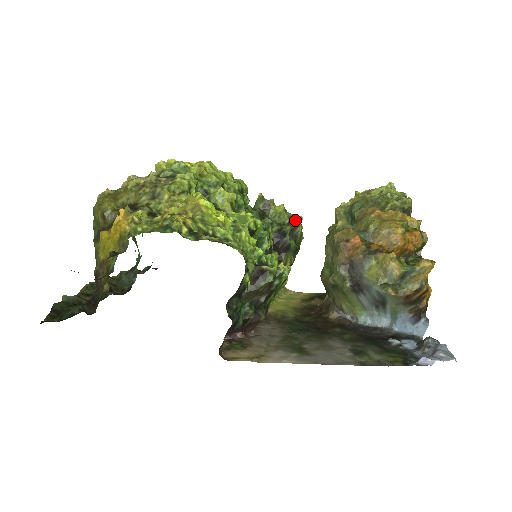
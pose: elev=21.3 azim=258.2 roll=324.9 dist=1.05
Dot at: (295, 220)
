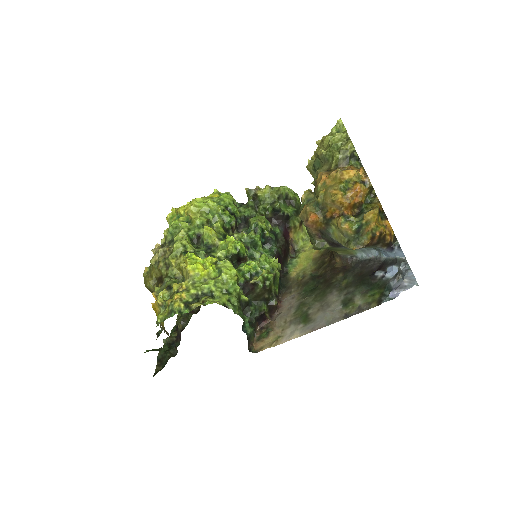
Dot at: (282, 192)
